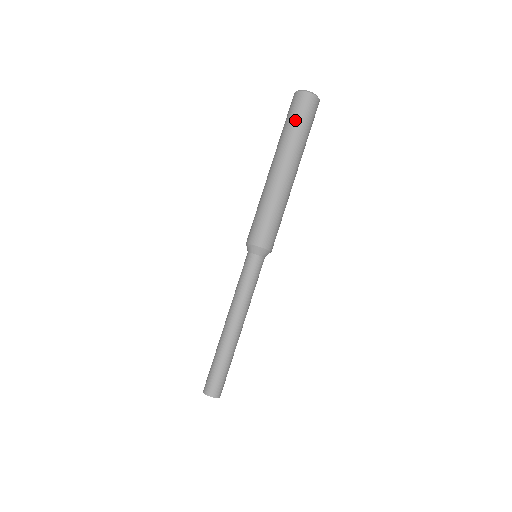
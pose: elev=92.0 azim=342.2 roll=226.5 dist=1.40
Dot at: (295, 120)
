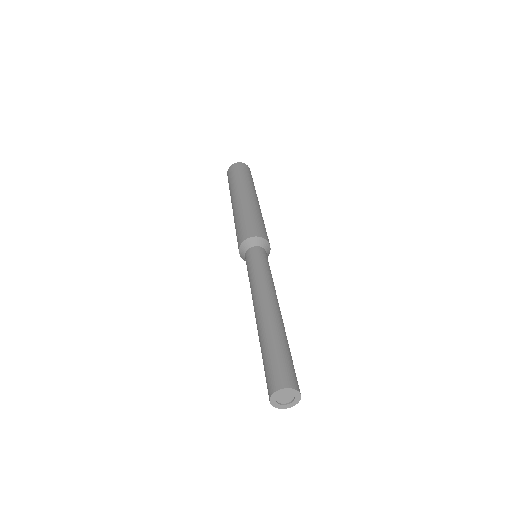
Dot at: (231, 178)
